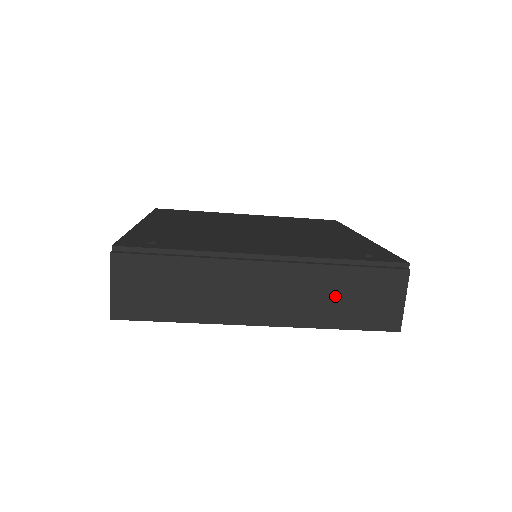
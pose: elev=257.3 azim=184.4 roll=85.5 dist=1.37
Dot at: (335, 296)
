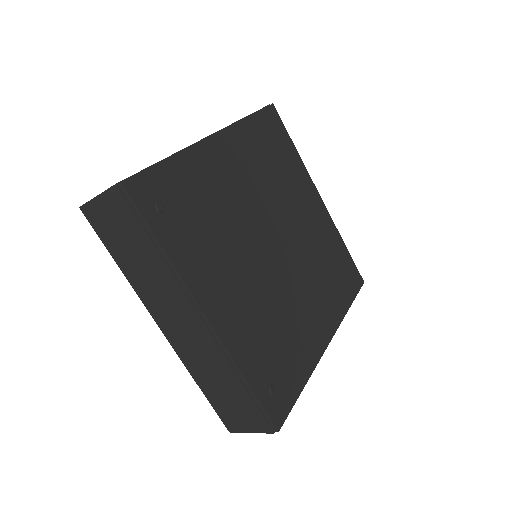
Dot at: (218, 380)
